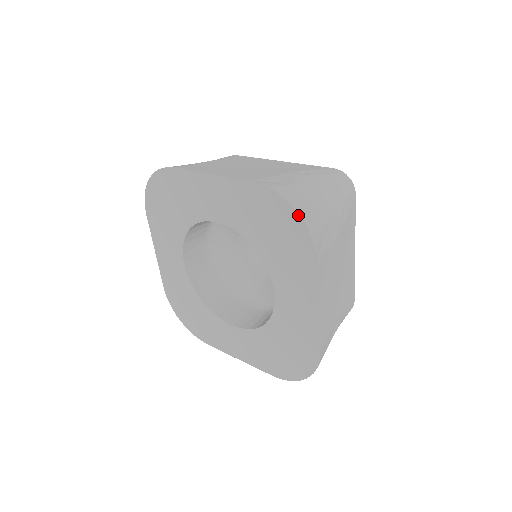
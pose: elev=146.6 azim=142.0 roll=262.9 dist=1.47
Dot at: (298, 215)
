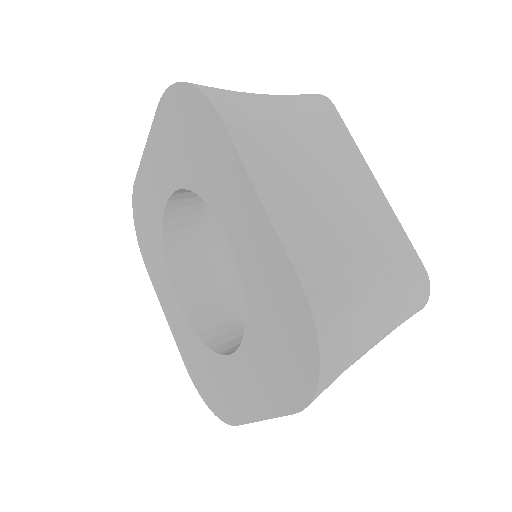
Dot at: (318, 376)
